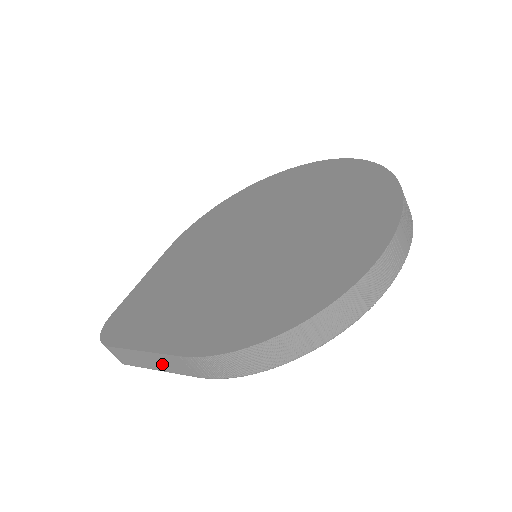
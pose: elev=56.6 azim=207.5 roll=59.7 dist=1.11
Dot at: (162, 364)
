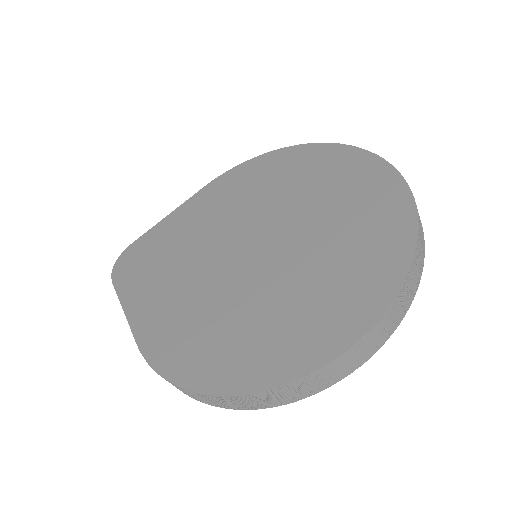
Dot at: occluded
